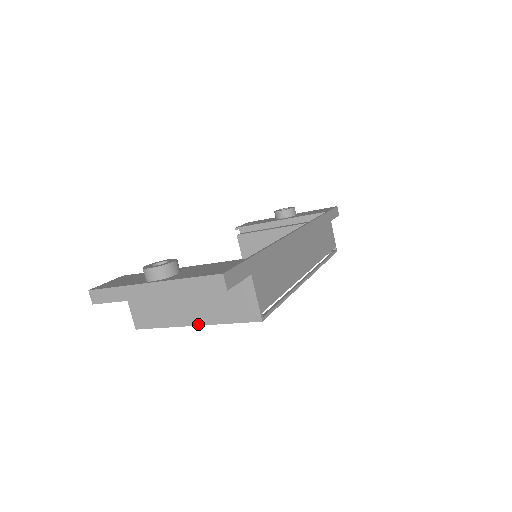
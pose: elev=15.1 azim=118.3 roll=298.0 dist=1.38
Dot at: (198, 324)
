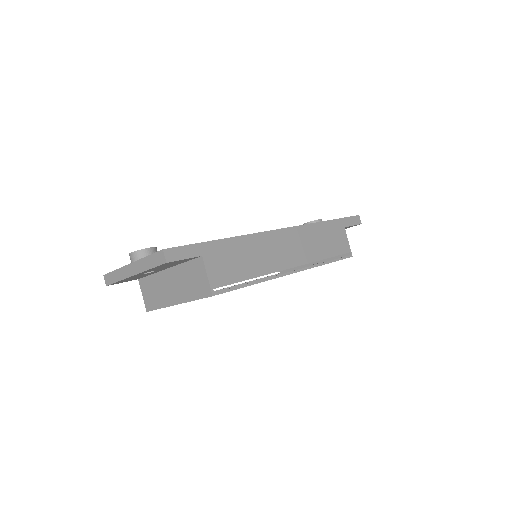
Dot at: (178, 303)
